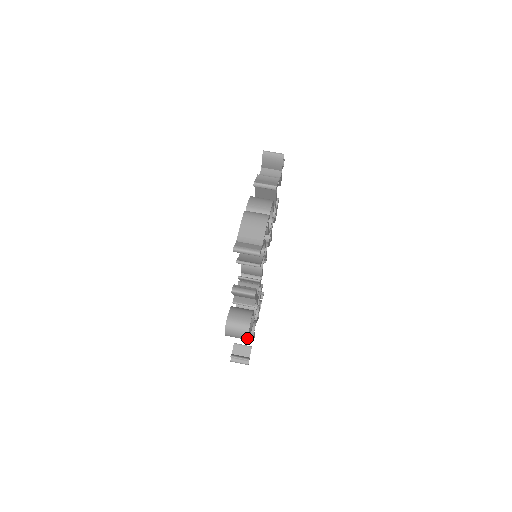
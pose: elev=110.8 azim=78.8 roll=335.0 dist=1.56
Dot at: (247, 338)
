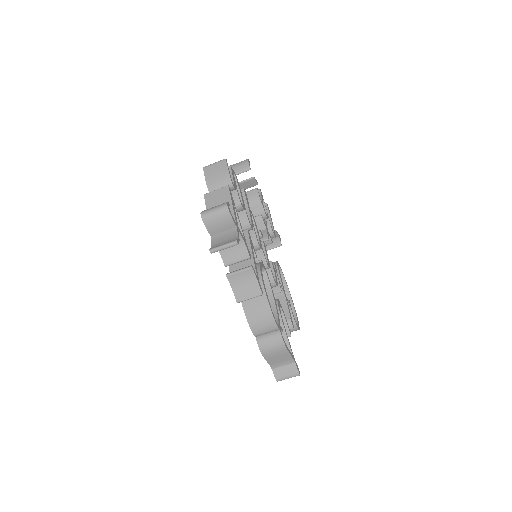
Dot at: (298, 324)
